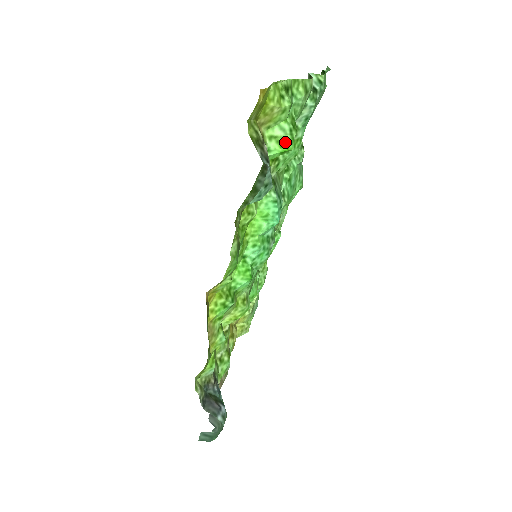
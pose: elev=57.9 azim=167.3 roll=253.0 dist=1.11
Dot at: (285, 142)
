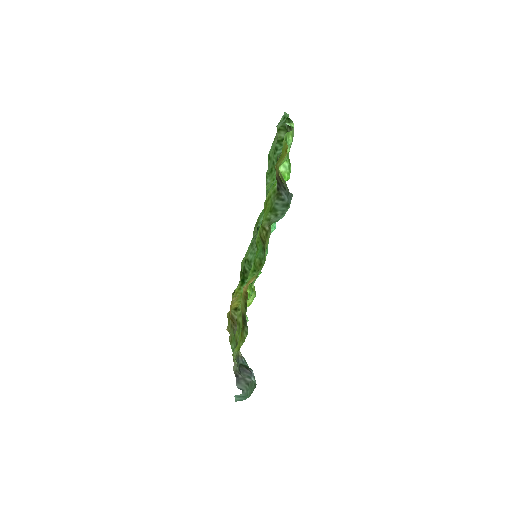
Dot at: (286, 175)
